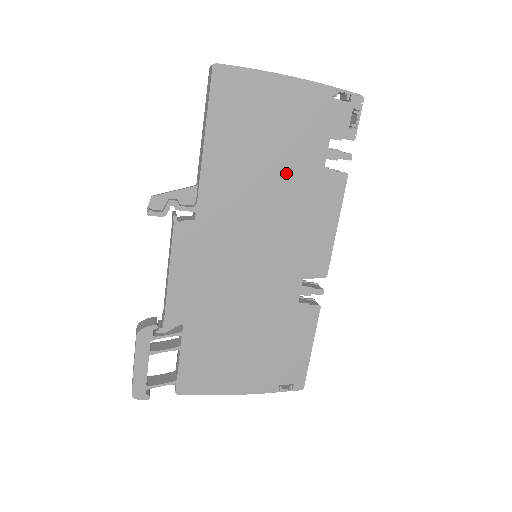
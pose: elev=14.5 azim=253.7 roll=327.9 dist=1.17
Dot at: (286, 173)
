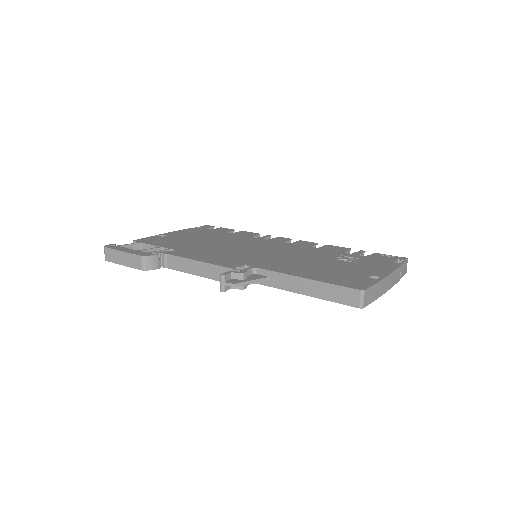
Dot at: occluded
